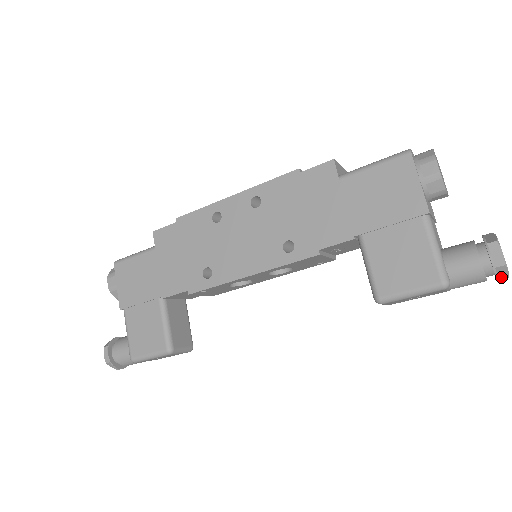
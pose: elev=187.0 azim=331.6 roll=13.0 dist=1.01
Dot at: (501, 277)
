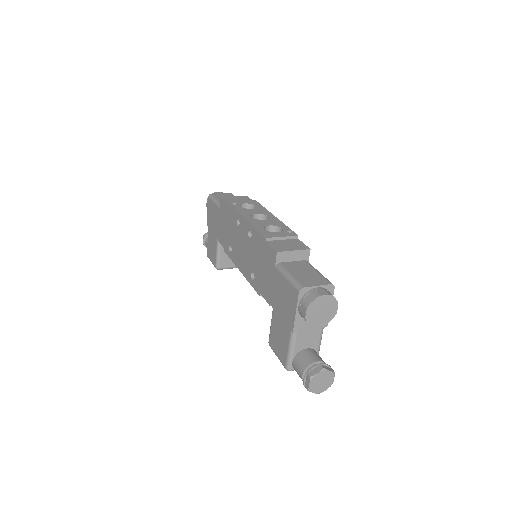
Dot at: (314, 391)
